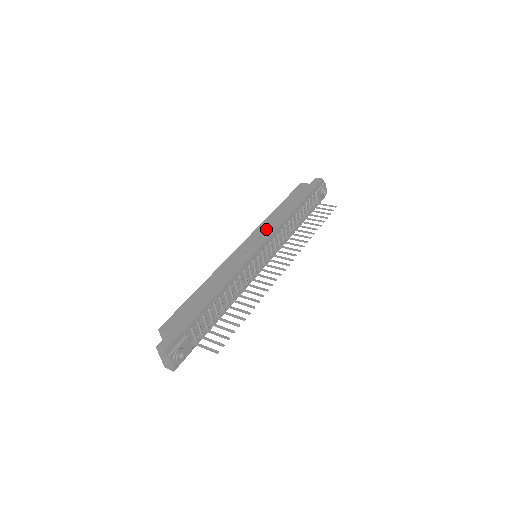
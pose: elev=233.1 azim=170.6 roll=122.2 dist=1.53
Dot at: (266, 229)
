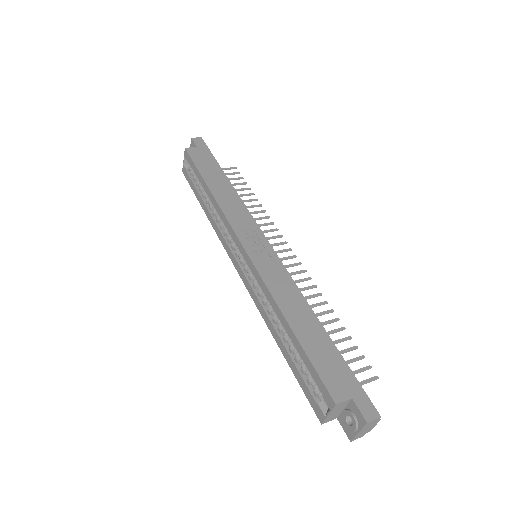
Dot at: (241, 218)
